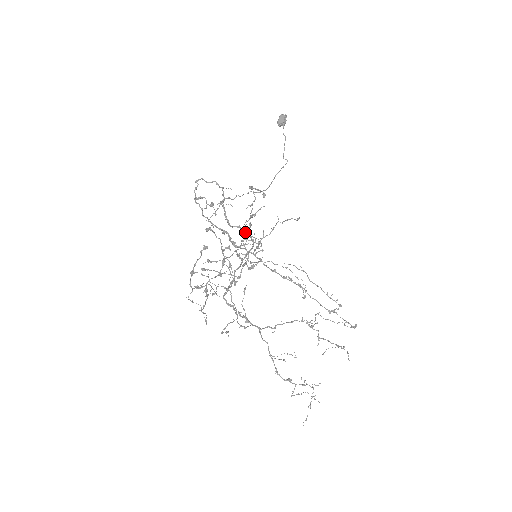
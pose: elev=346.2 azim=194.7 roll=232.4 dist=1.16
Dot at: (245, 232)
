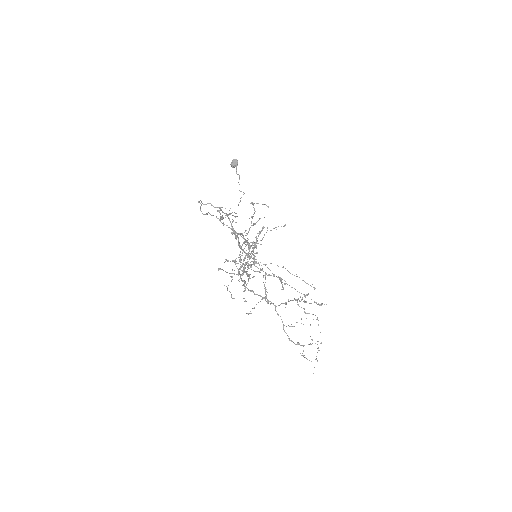
Dot at: occluded
